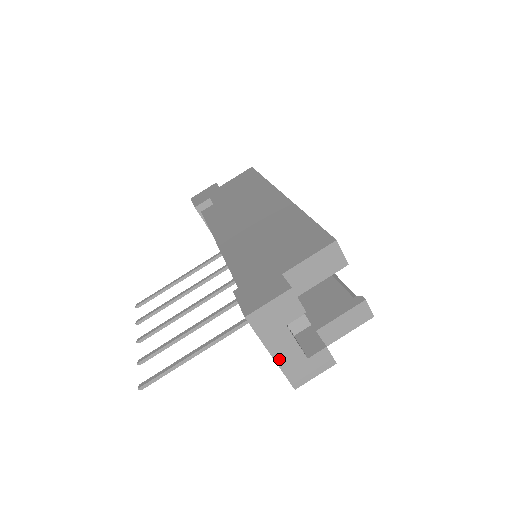
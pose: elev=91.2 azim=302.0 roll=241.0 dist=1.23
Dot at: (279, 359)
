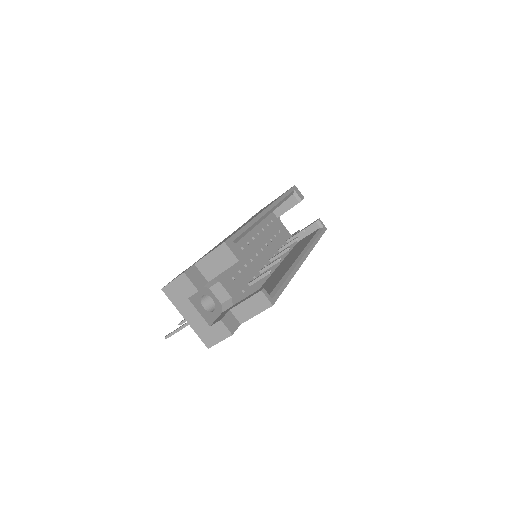
Dot at: (191, 323)
